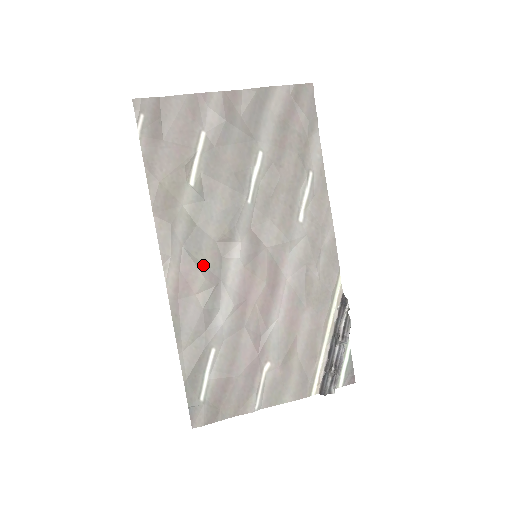
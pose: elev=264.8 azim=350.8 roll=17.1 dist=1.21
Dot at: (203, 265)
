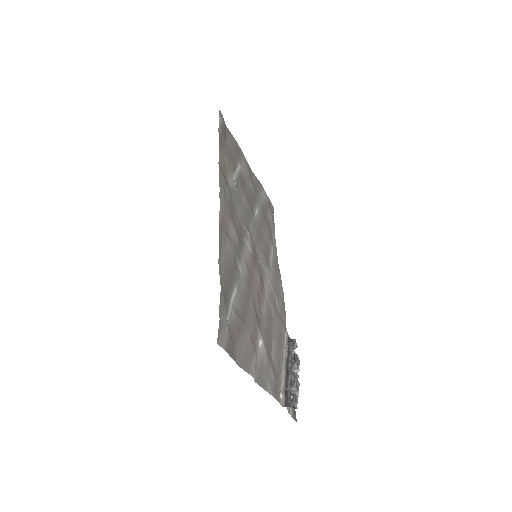
Dot at: (235, 225)
